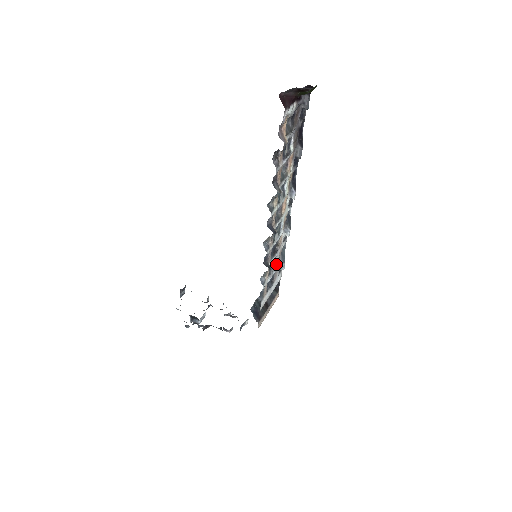
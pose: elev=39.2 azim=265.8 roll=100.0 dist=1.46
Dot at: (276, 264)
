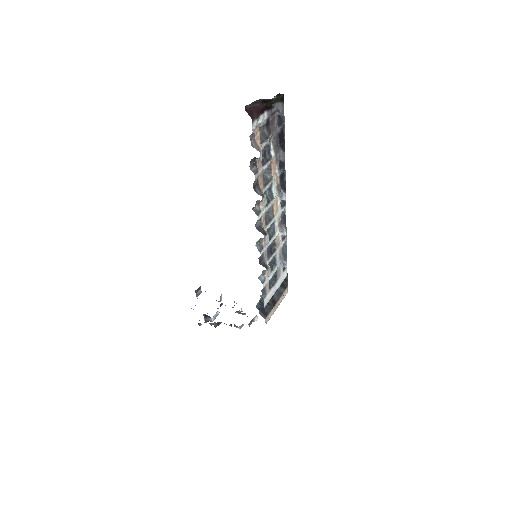
Dot at: (277, 262)
